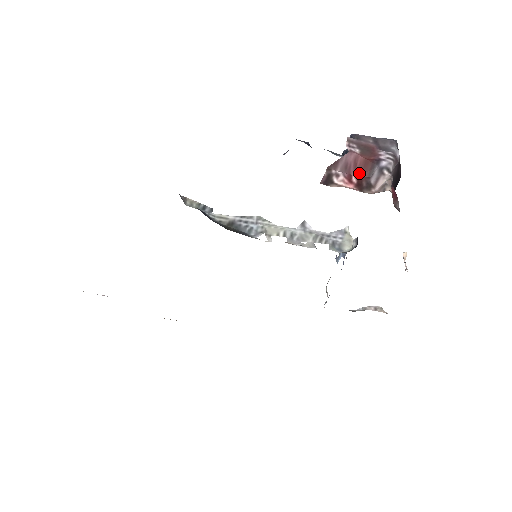
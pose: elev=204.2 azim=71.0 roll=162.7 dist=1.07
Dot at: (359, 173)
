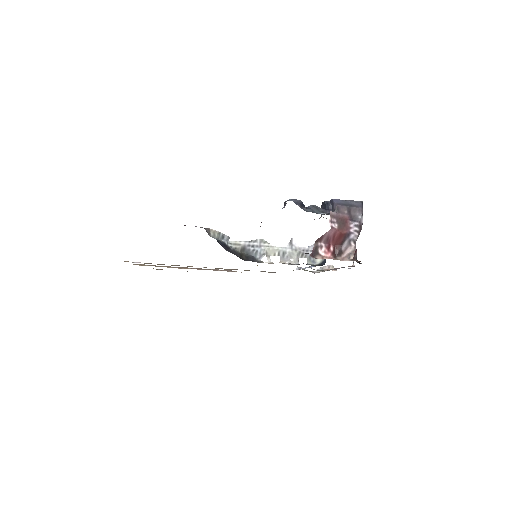
Dot at: (335, 243)
